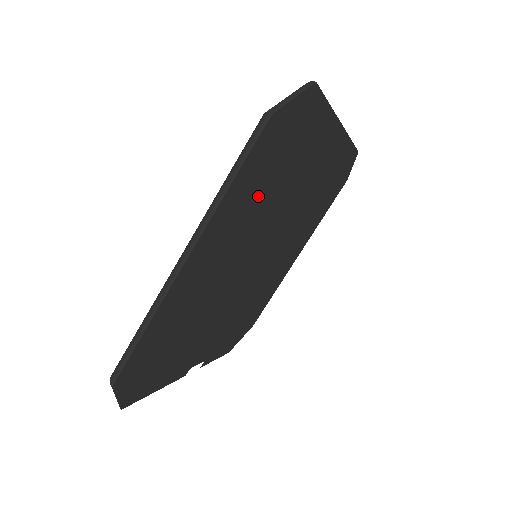
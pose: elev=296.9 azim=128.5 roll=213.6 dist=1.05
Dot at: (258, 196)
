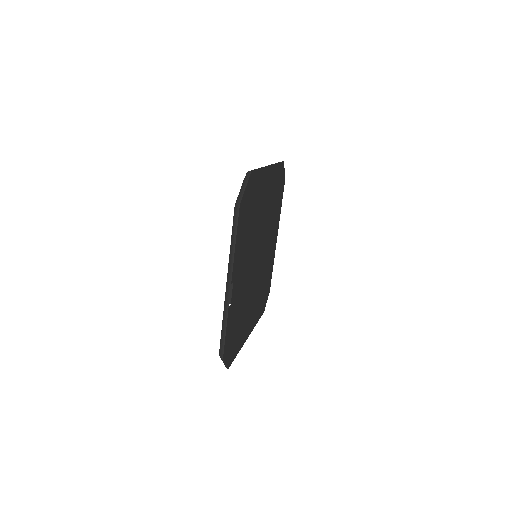
Dot at: (273, 196)
